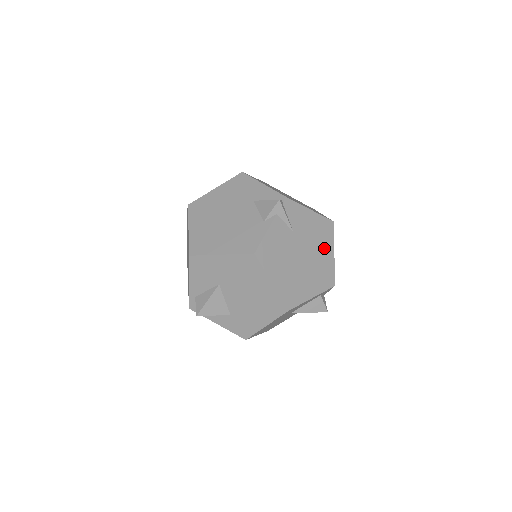
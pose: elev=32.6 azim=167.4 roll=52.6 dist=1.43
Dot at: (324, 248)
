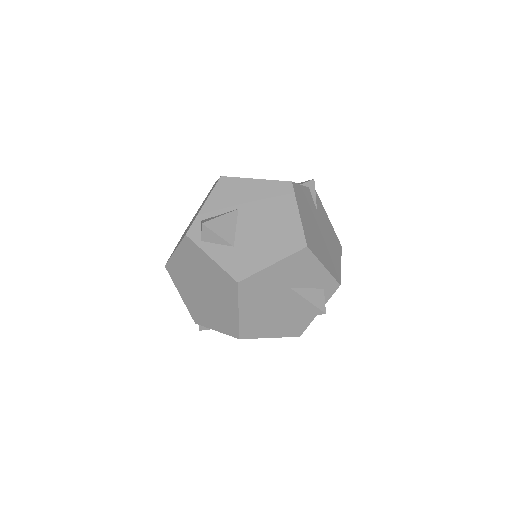
Dot at: (335, 251)
